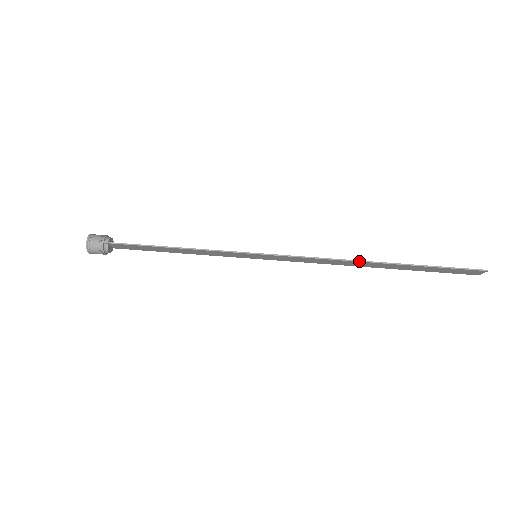
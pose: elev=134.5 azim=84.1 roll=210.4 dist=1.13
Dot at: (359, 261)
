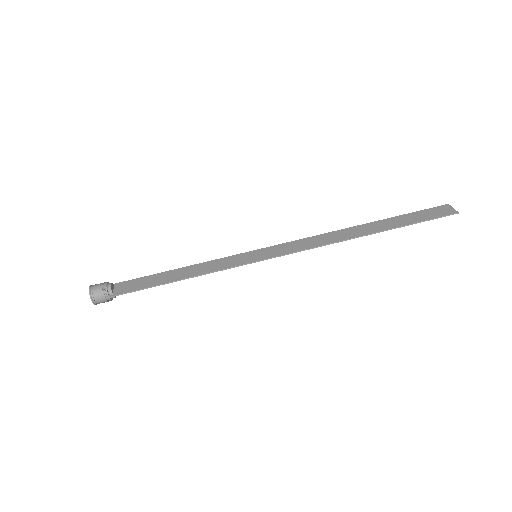
Dot at: occluded
